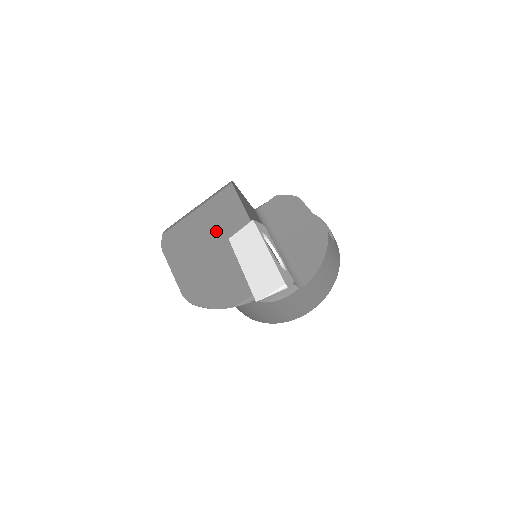
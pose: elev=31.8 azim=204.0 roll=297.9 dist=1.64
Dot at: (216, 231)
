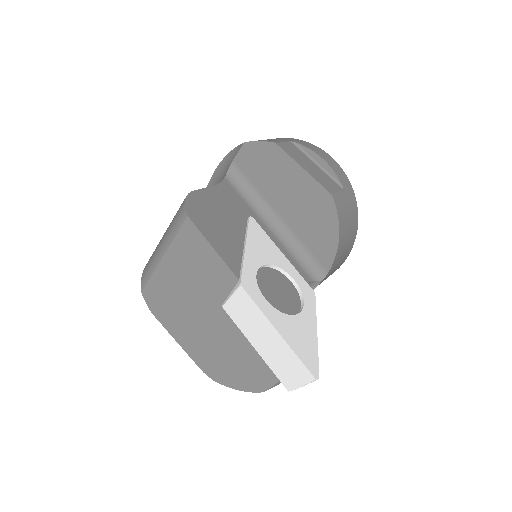
Dot at: (201, 292)
